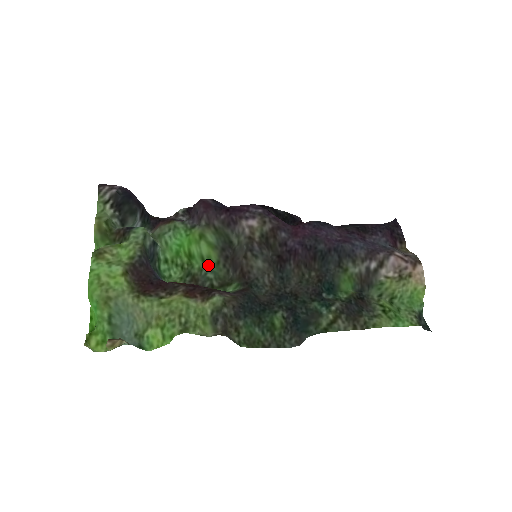
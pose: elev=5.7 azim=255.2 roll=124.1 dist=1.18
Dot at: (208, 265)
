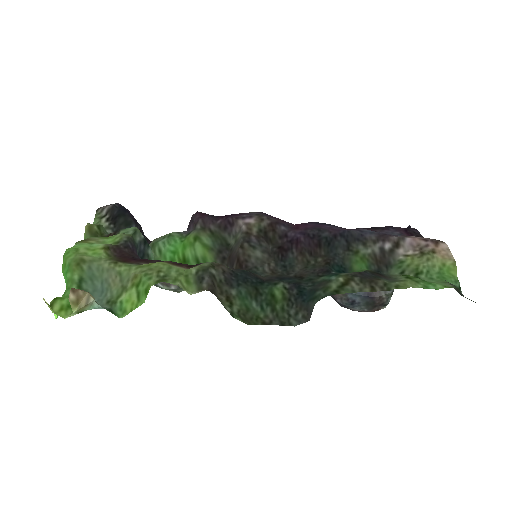
Dot at: occluded
